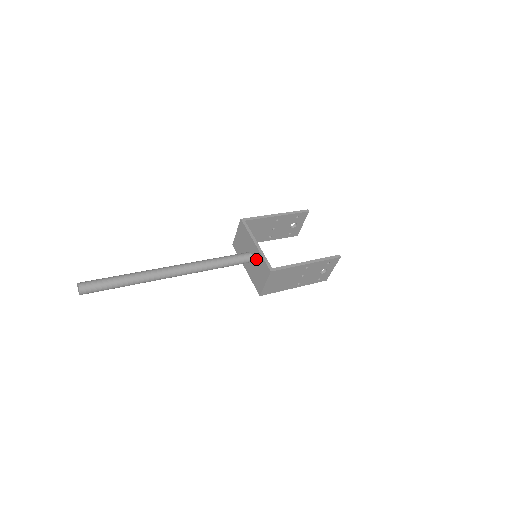
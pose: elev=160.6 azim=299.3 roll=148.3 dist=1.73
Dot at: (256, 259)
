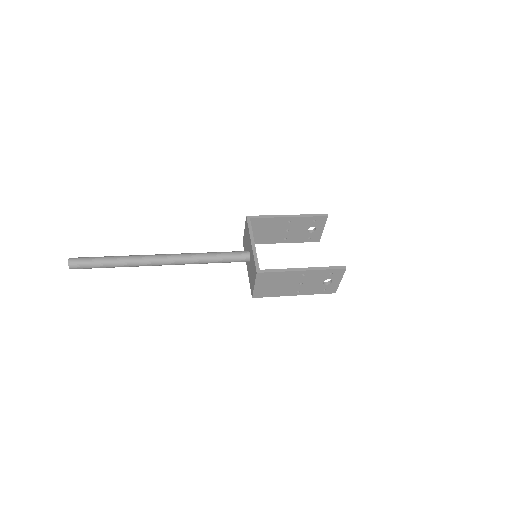
Dot at: (251, 259)
